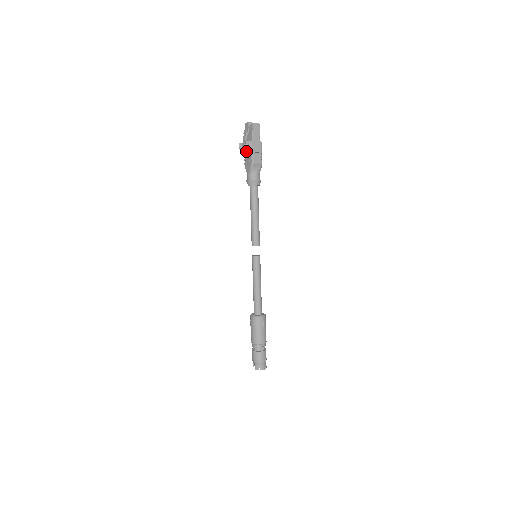
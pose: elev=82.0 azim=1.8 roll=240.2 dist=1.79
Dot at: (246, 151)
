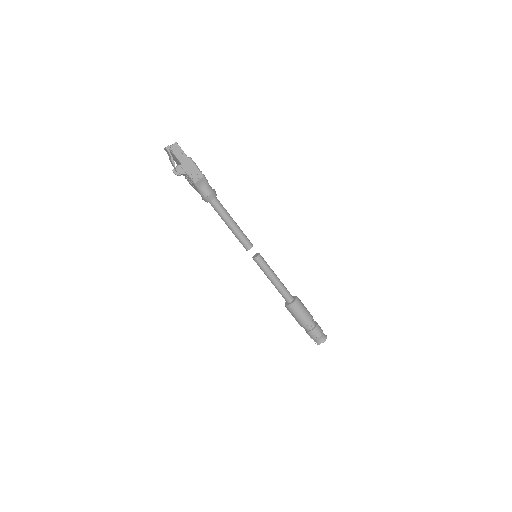
Dot at: occluded
